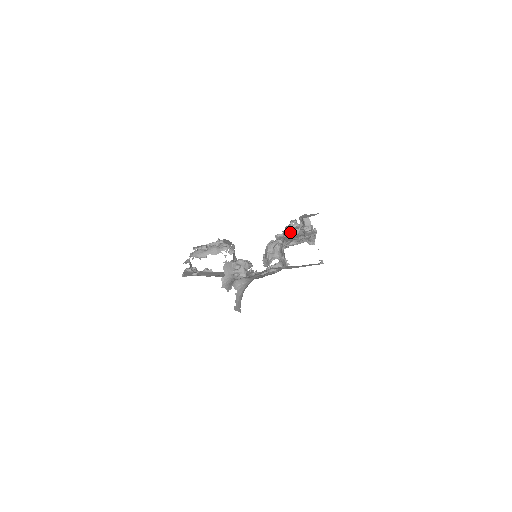
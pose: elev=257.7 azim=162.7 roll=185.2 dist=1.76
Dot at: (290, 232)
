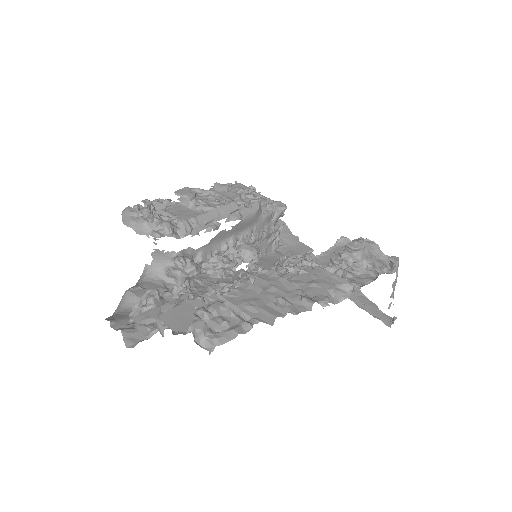
Dot at: (155, 311)
